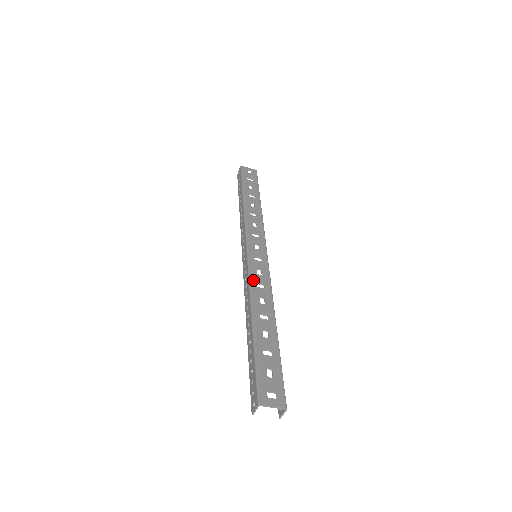
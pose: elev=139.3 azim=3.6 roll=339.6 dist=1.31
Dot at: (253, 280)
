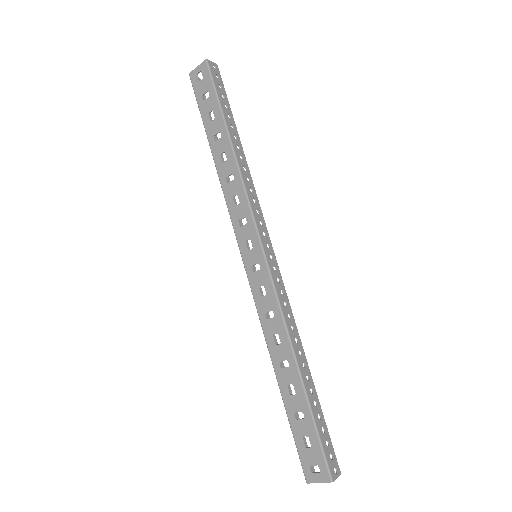
Dot at: (260, 311)
